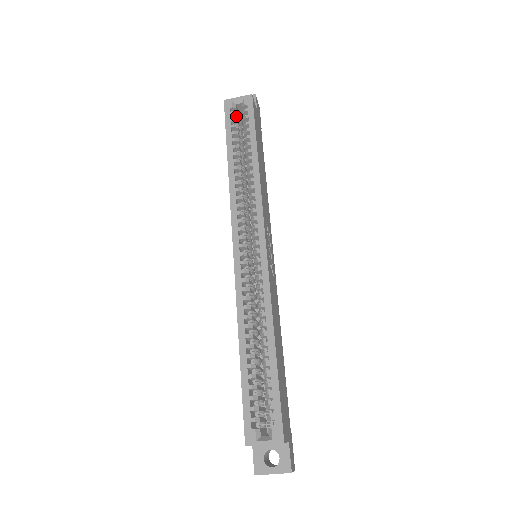
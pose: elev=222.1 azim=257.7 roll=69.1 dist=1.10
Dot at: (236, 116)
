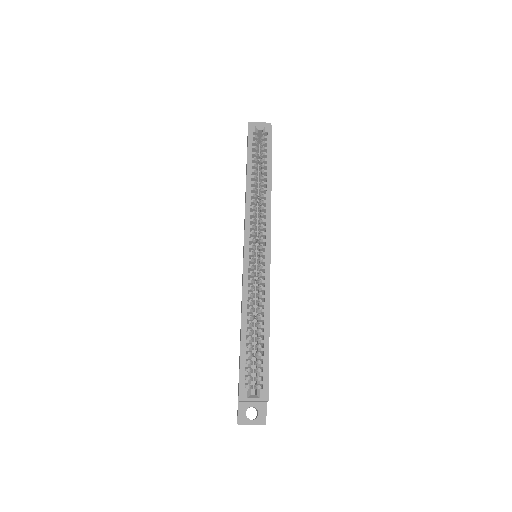
Dot at: (256, 139)
